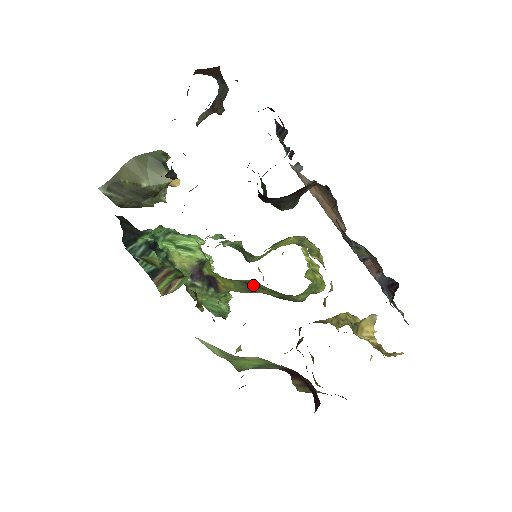
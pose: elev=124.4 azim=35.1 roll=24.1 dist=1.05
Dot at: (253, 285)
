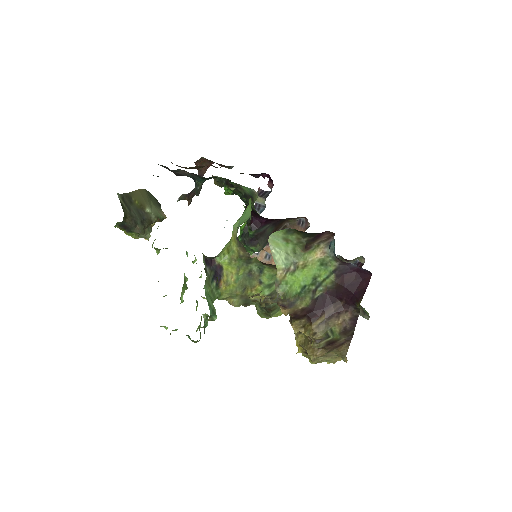
Dot at: (254, 277)
